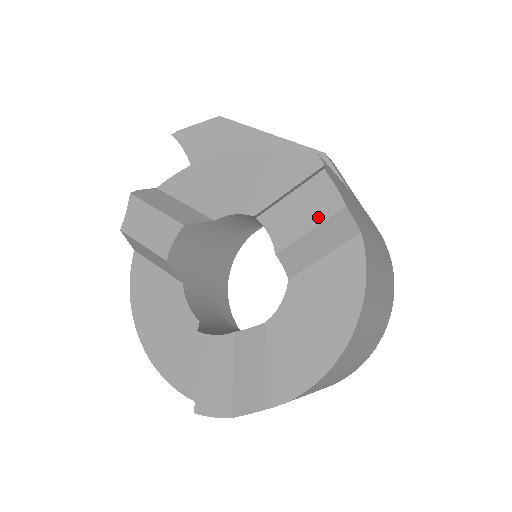
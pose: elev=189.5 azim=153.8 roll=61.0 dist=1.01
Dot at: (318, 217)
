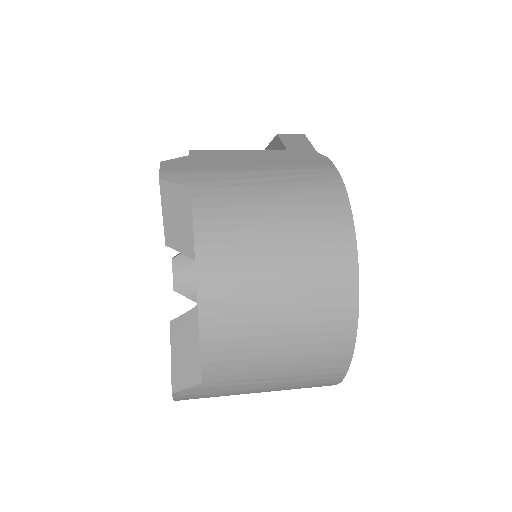
Dot at: (161, 200)
